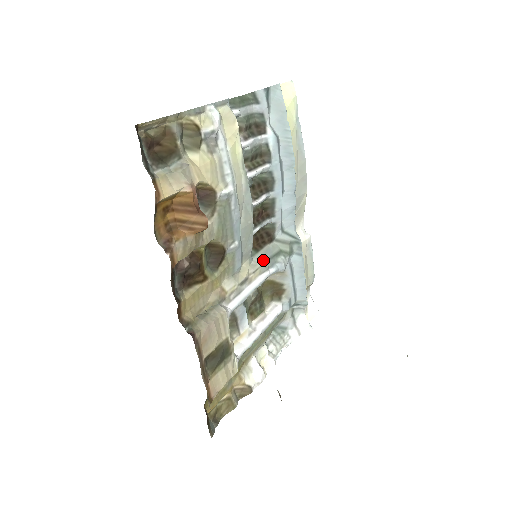
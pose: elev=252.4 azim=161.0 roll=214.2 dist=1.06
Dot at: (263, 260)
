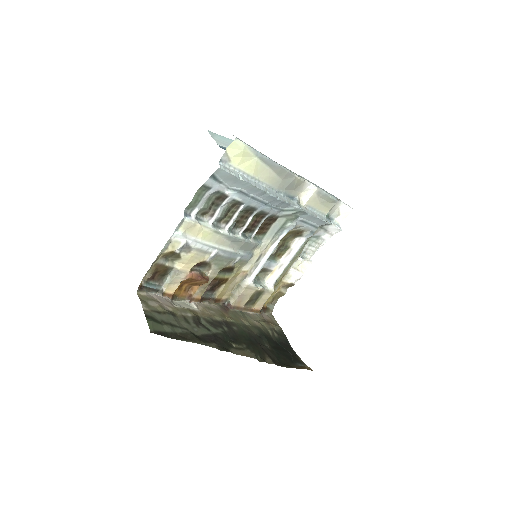
Dot at: (272, 236)
